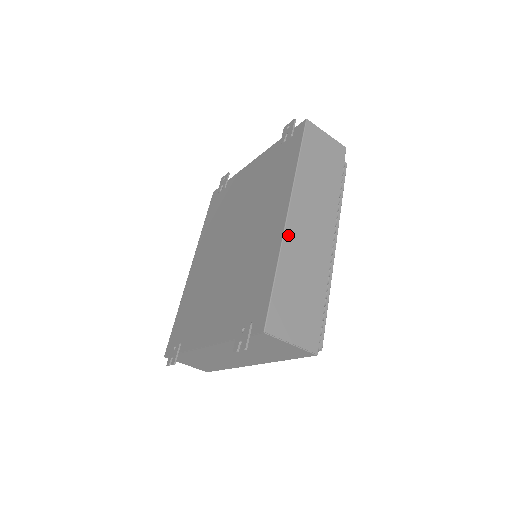
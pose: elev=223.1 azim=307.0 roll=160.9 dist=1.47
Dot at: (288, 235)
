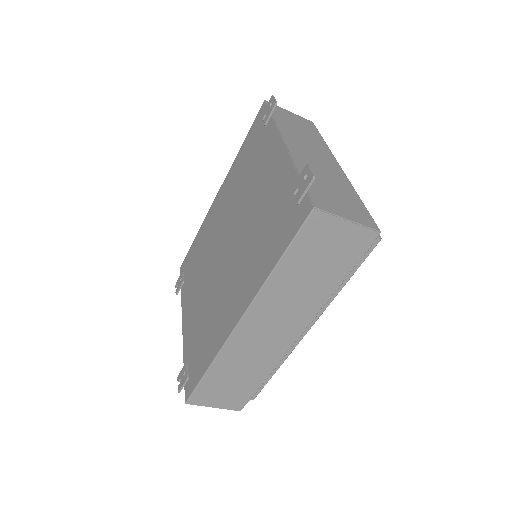
Dot at: (232, 342)
